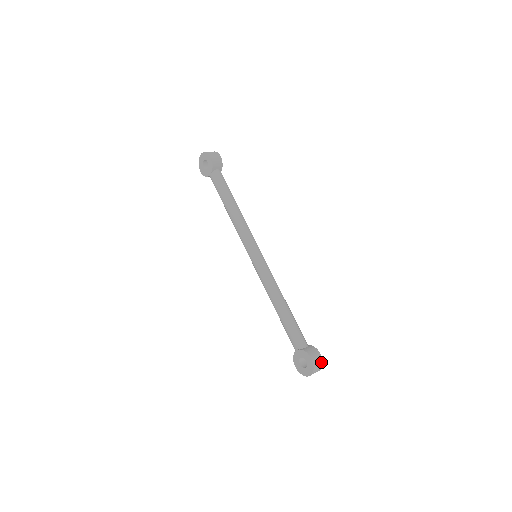
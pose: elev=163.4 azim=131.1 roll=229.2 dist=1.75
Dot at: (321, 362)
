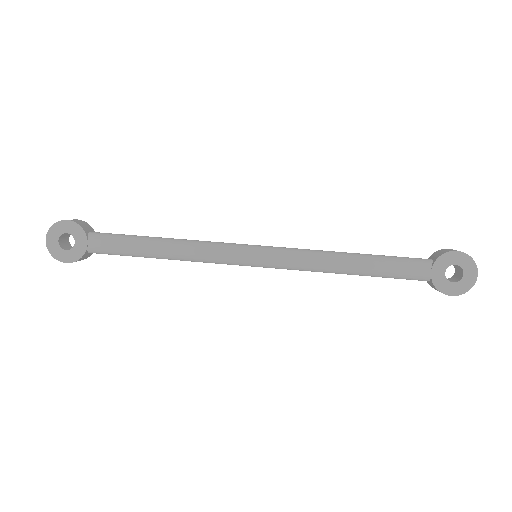
Dot at: occluded
